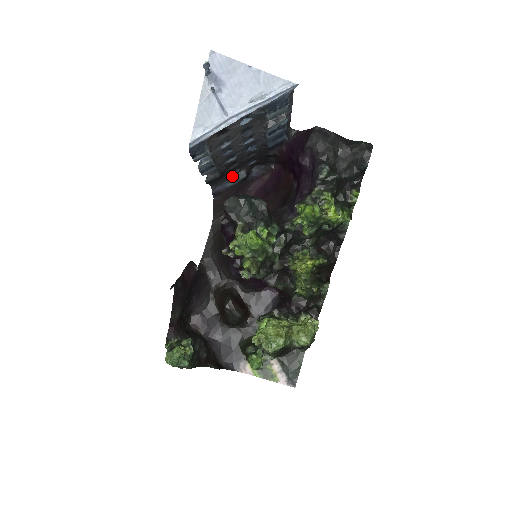
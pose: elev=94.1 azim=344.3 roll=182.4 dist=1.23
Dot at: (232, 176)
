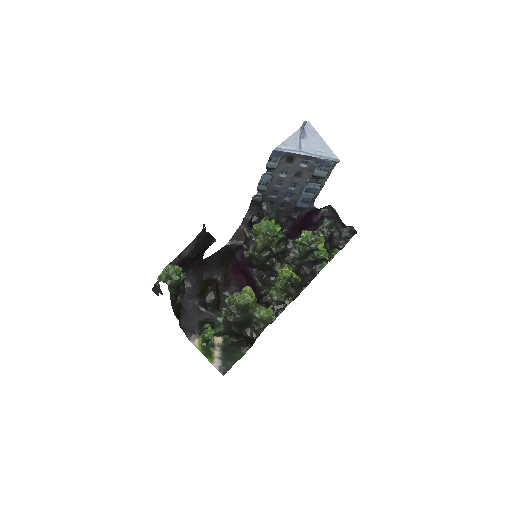
Dot at: occluded
